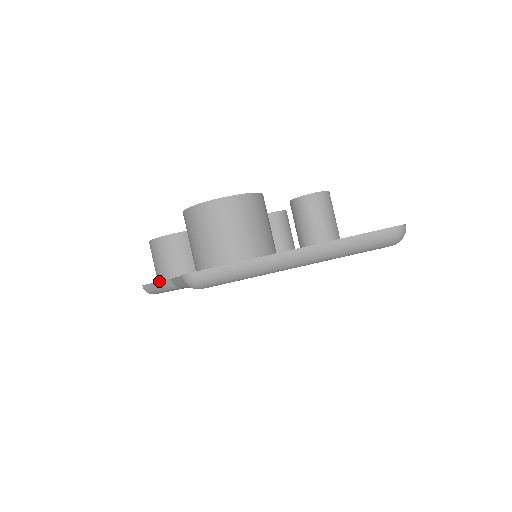
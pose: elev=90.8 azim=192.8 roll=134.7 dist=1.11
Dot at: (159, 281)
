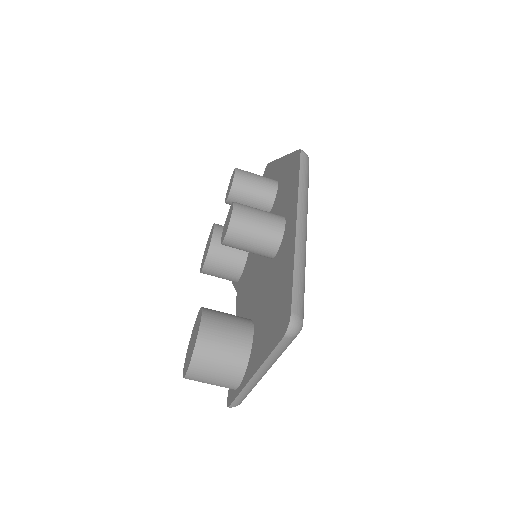
Dot at: occluded
